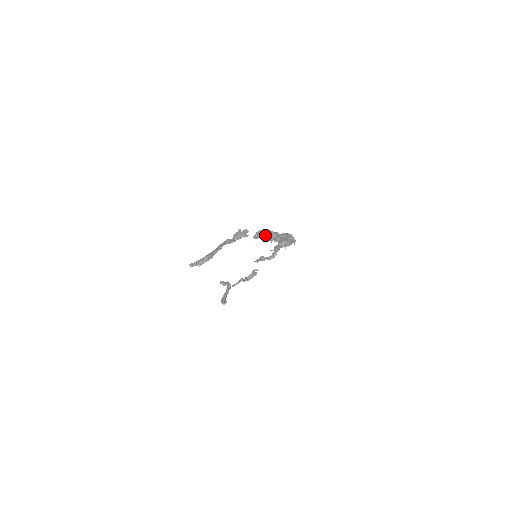
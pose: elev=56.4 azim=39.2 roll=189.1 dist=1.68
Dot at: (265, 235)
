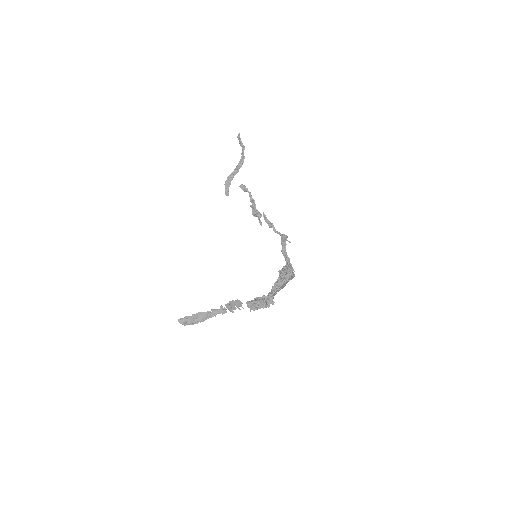
Dot at: (256, 309)
